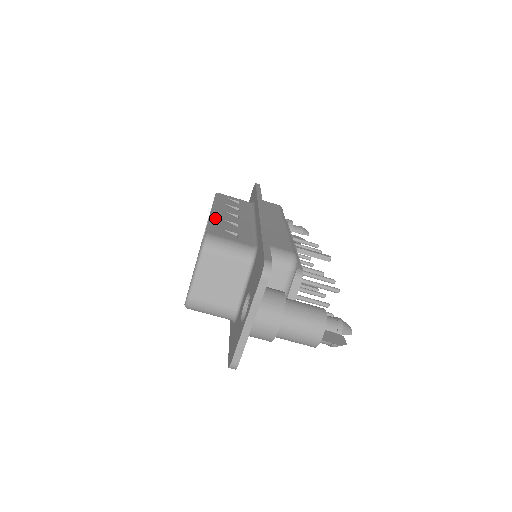
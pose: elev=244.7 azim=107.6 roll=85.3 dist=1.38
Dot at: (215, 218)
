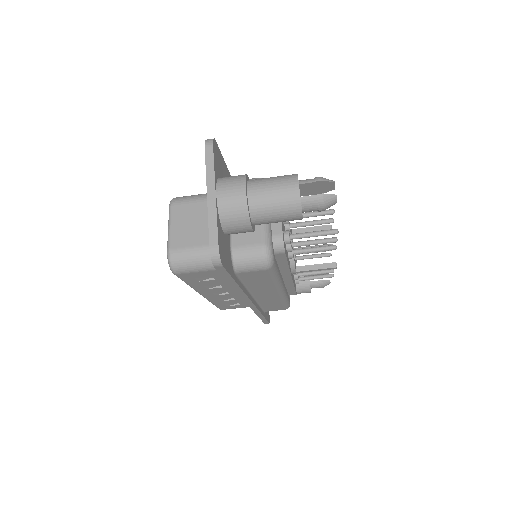
Dot at: occluded
